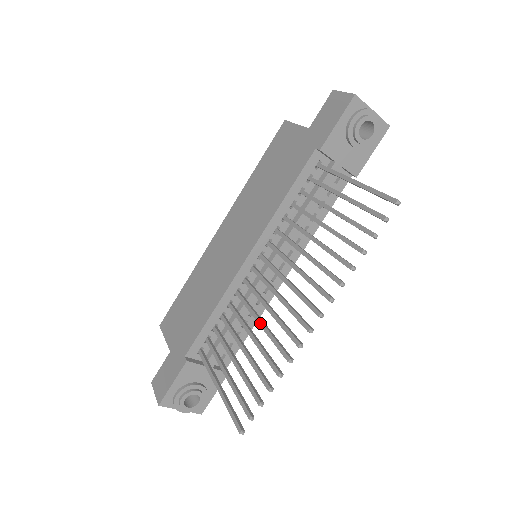
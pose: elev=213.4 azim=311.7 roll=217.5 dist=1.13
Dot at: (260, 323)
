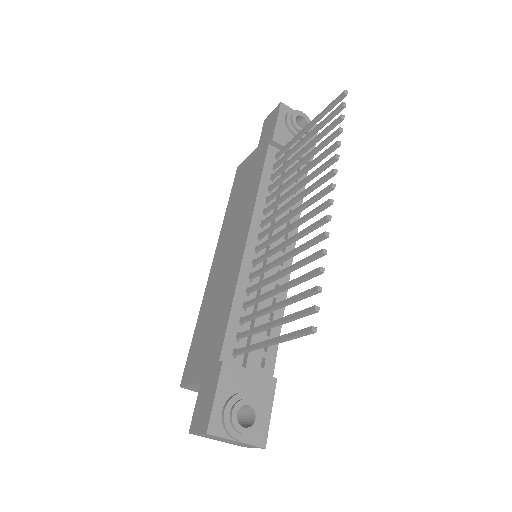
Dot at: (283, 257)
